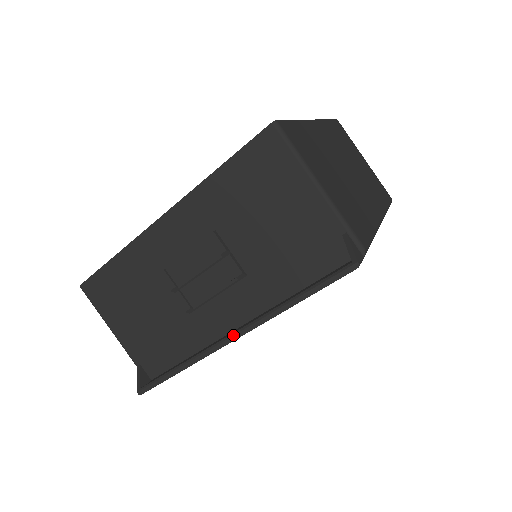
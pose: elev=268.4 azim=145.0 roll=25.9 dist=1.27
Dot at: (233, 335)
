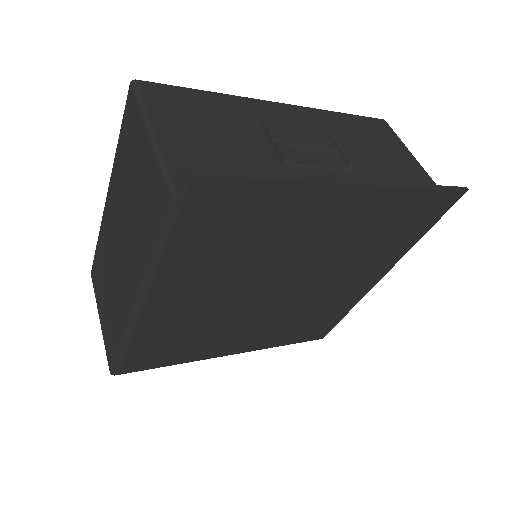
Dot at: occluded
